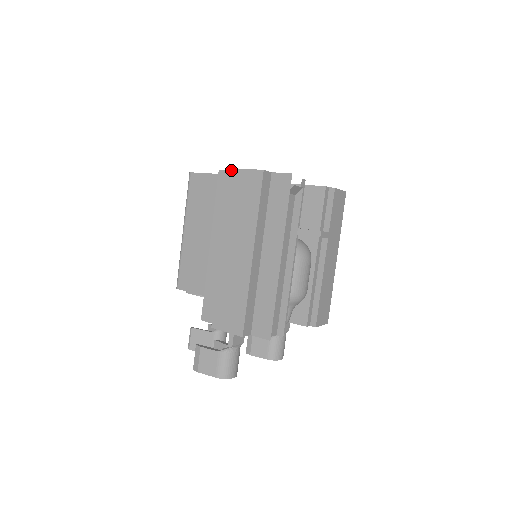
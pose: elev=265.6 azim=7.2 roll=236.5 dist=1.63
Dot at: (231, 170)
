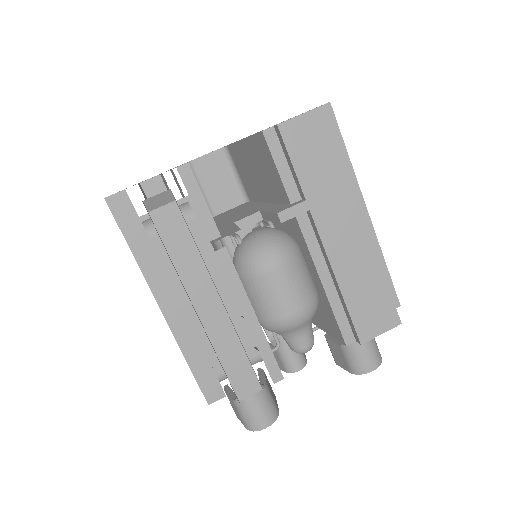
Dot at: occluded
